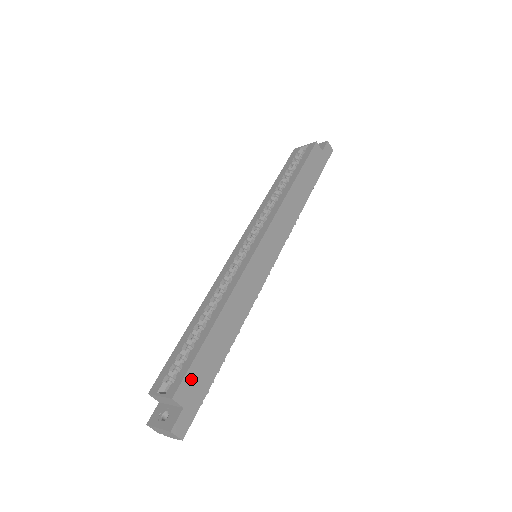
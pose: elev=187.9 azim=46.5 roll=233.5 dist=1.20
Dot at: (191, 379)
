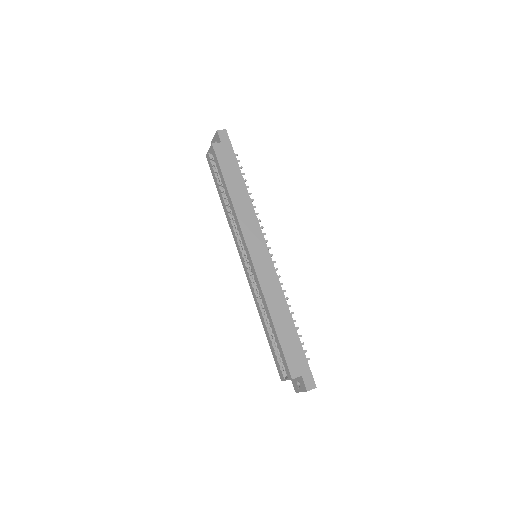
Dot at: (291, 361)
